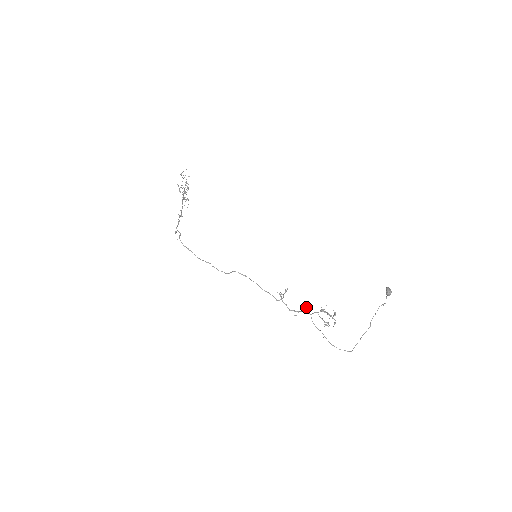
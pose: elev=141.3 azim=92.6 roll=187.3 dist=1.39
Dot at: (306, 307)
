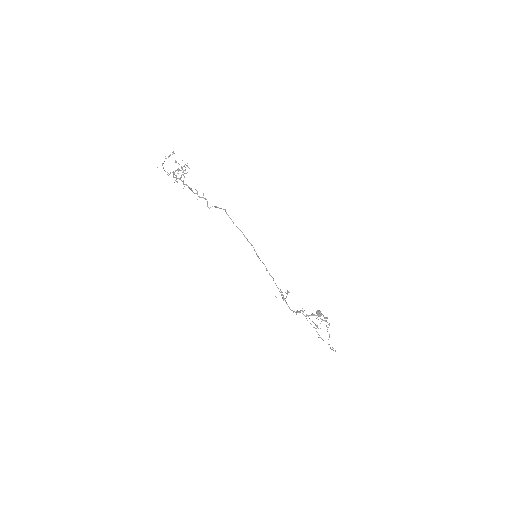
Dot at: occluded
